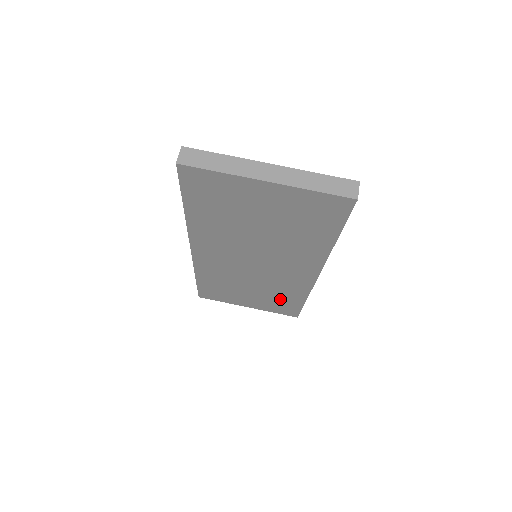
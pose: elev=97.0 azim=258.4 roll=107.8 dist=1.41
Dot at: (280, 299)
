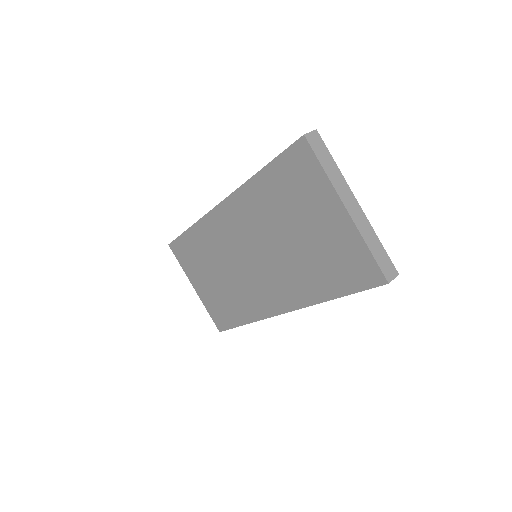
Dot at: (228, 305)
